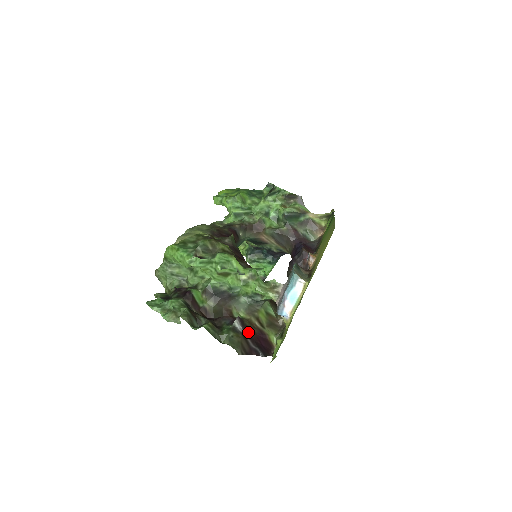
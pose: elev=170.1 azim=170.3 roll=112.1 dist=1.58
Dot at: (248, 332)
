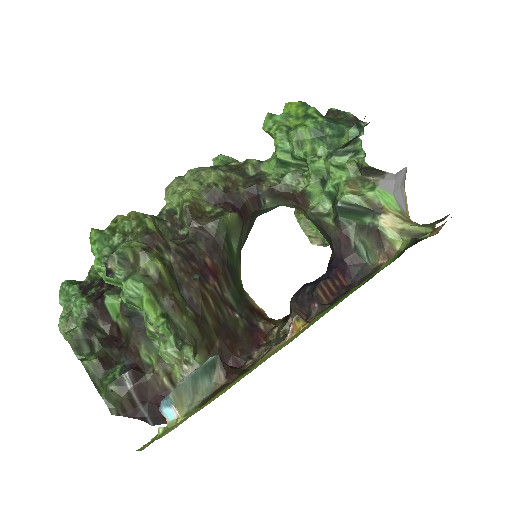
Dot at: (142, 390)
